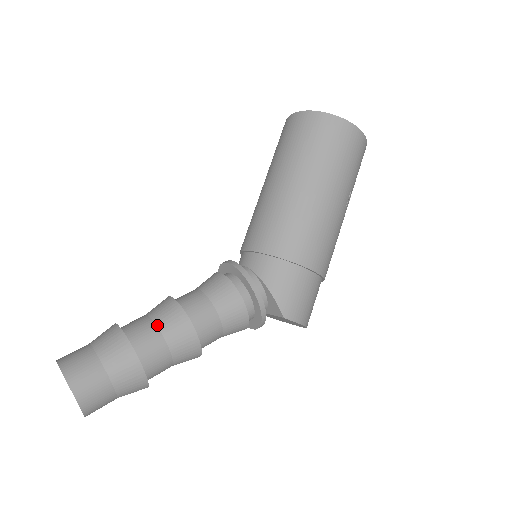
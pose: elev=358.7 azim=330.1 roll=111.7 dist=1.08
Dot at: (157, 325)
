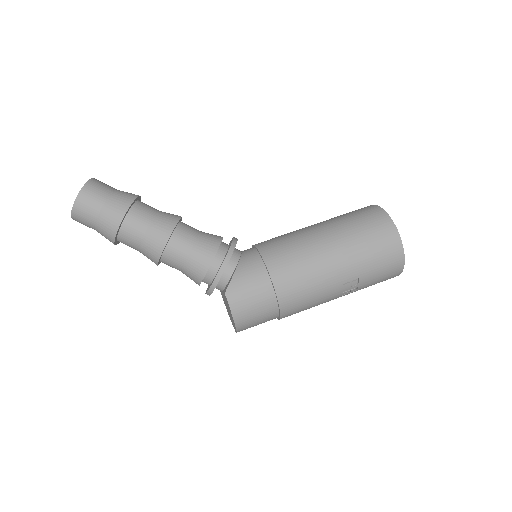
Dot at: (156, 215)
